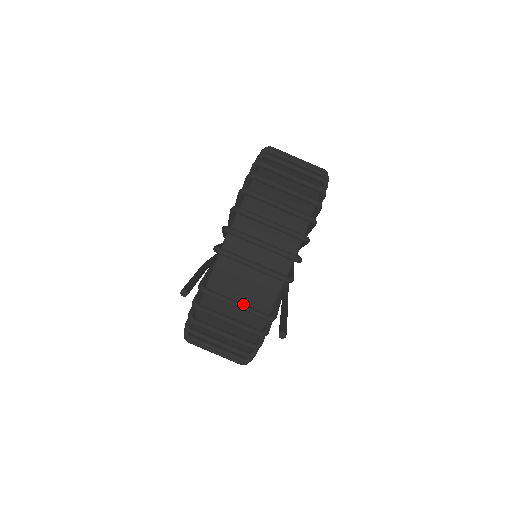
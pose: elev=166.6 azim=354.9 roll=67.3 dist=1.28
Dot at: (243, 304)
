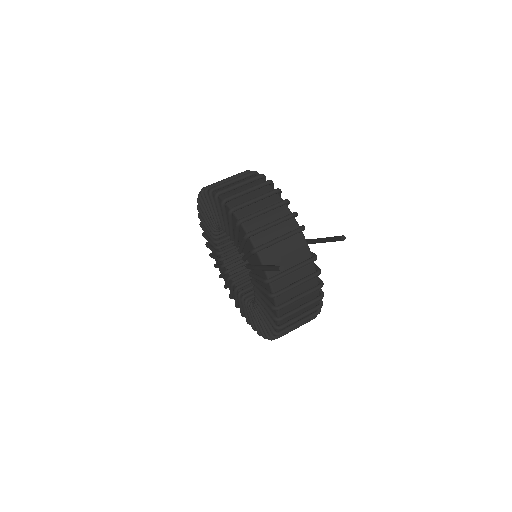
Dot at: (296, 265)
